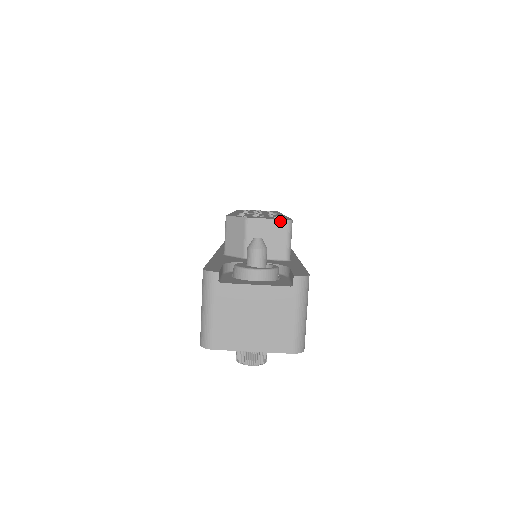
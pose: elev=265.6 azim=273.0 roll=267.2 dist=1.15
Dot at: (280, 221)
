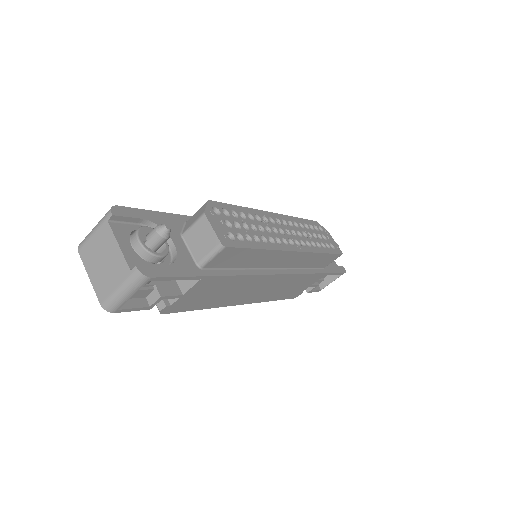
Dot at: (217, 238)
